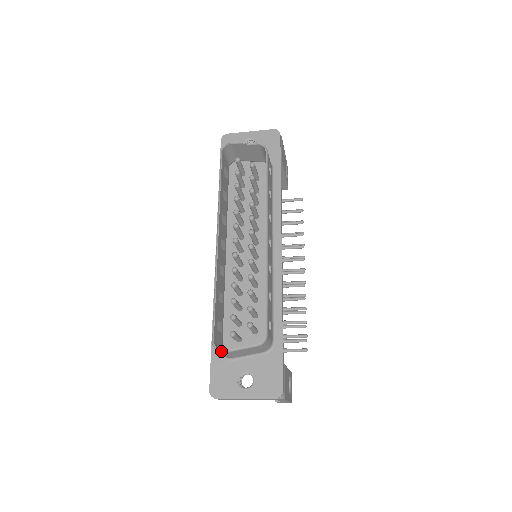
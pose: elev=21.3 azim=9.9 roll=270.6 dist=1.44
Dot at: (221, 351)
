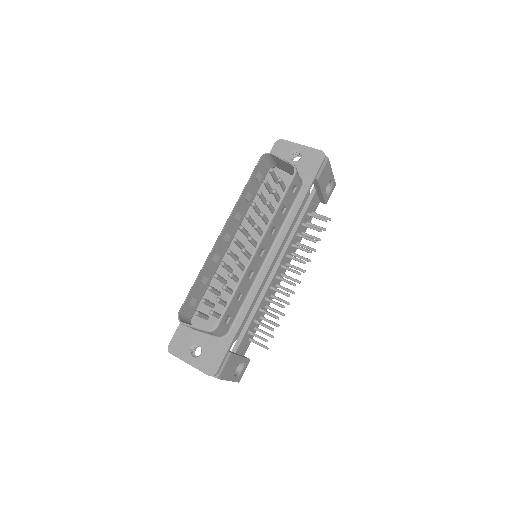
Dot at: (181, 322)
